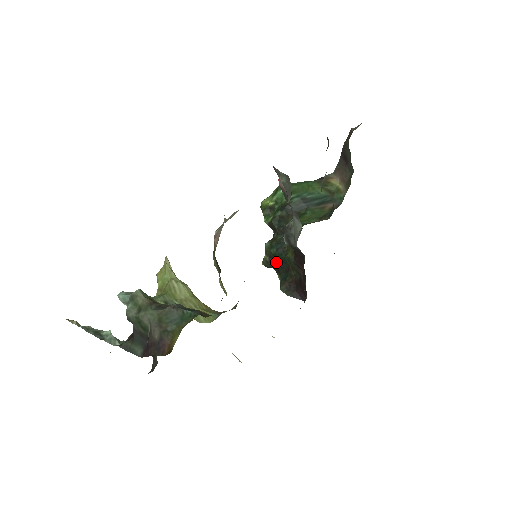
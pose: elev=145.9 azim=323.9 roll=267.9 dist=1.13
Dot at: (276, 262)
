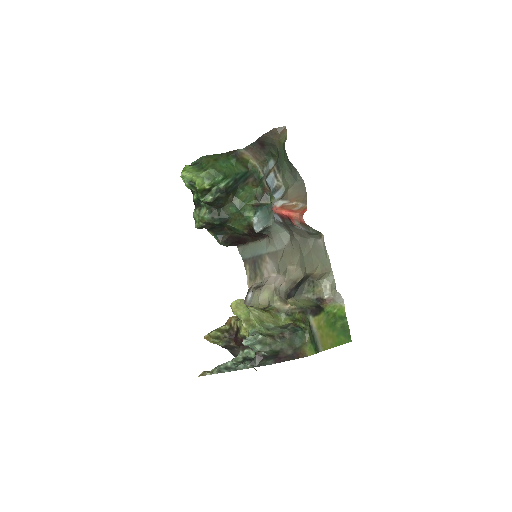
Dot at: (213, 227)
